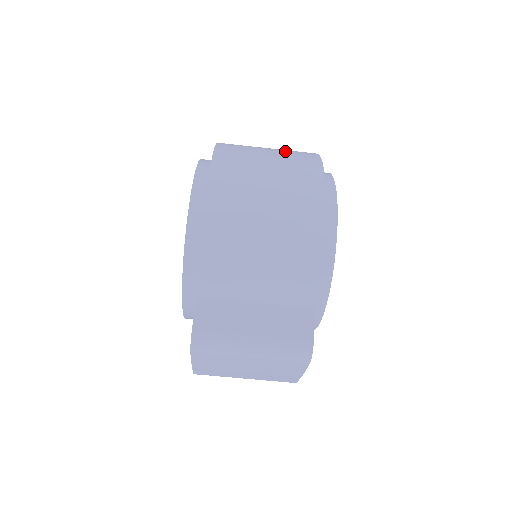
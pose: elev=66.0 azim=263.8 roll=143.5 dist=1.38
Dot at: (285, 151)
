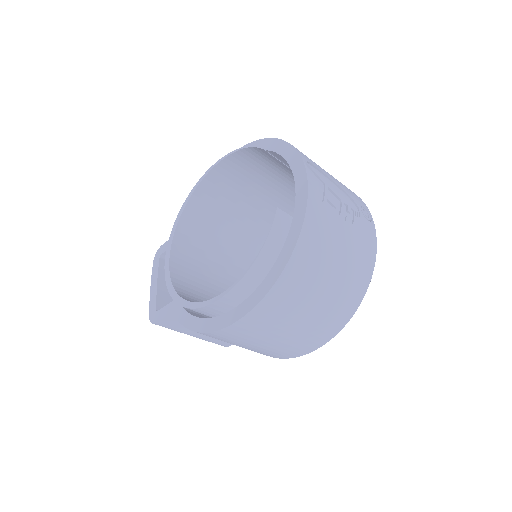
Dot at: (335, 298)
